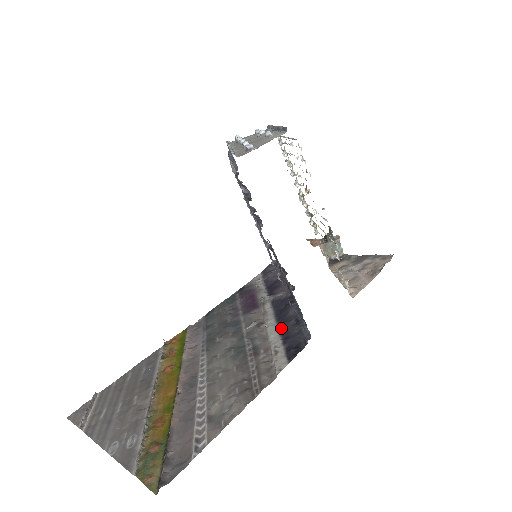
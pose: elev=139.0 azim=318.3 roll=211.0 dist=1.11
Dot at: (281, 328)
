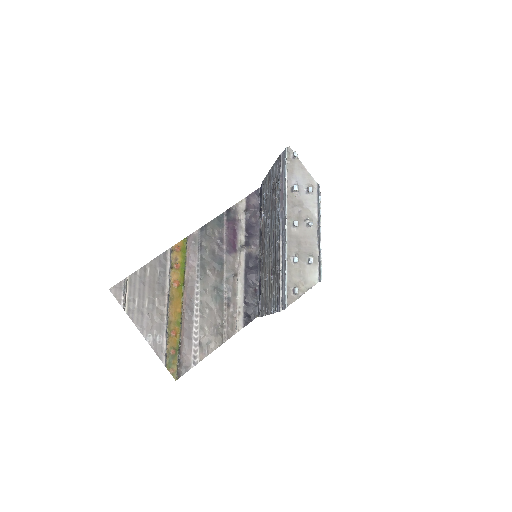
Dot at: (246, 291)
